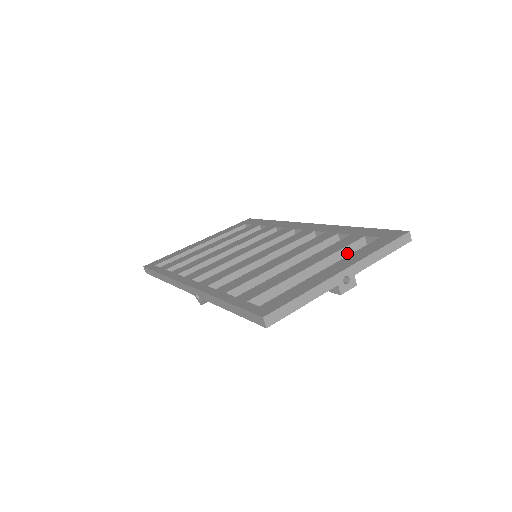
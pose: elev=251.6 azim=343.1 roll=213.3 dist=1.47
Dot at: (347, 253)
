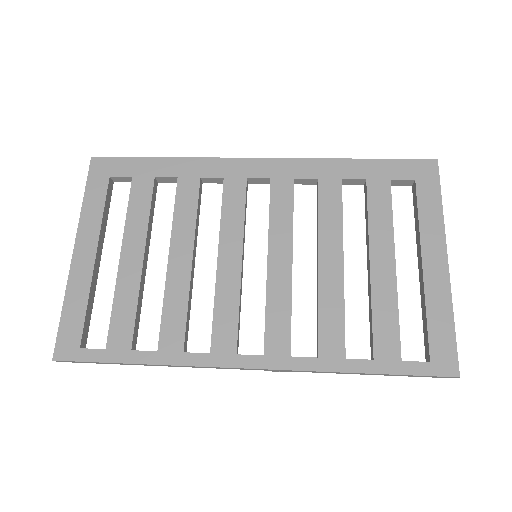
Dot at: occluded
